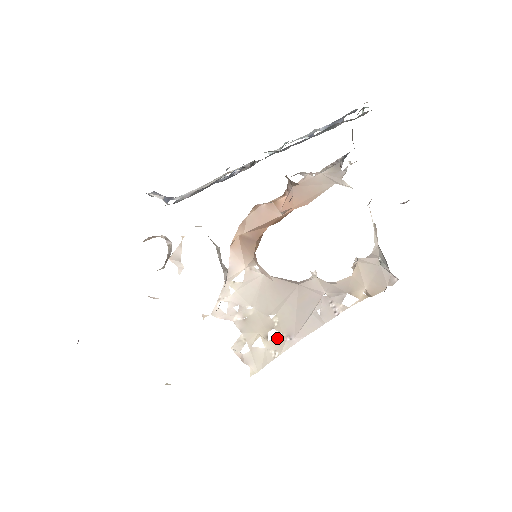
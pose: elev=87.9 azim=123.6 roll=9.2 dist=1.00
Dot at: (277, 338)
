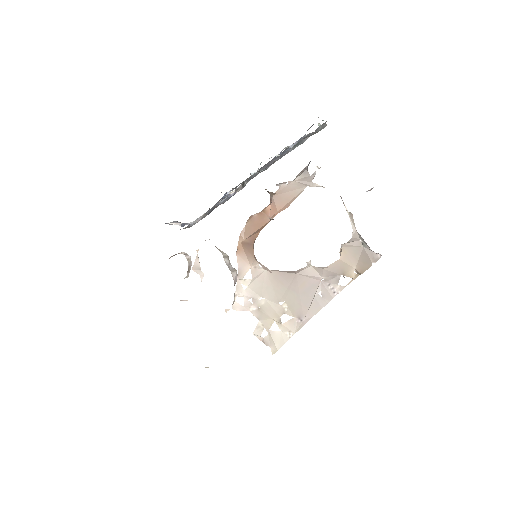
Dot at: (289, 321)
